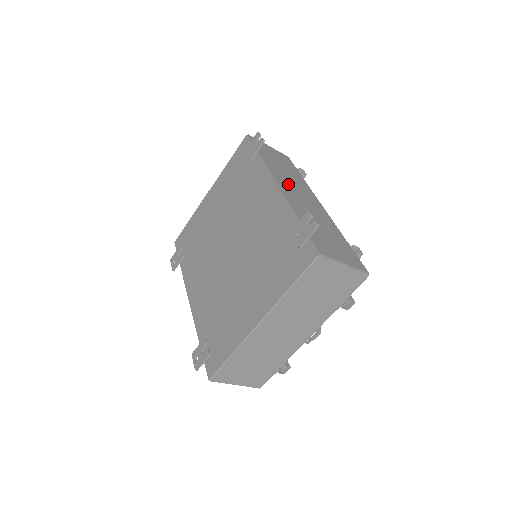
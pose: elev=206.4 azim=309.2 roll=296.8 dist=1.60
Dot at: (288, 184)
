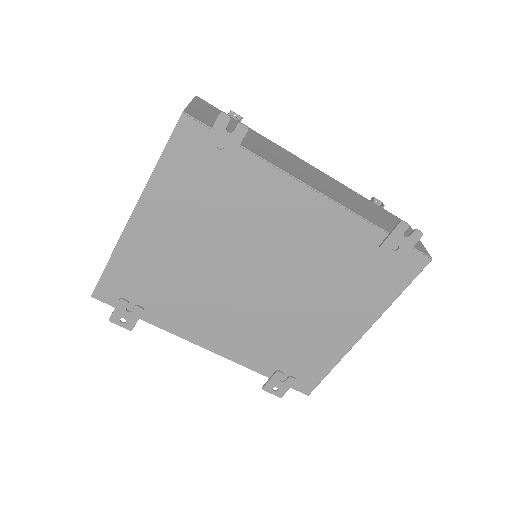
Dot at: (301, 173)
